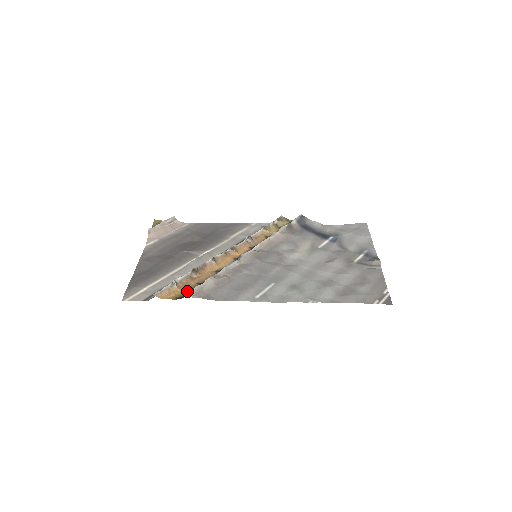
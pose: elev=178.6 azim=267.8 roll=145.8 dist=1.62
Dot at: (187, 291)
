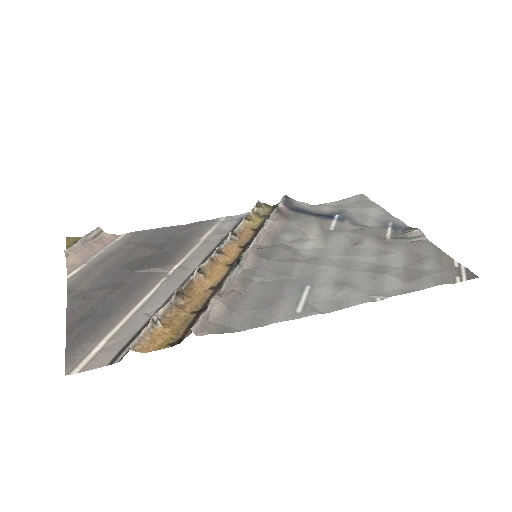
Dot at: (182, 329)
